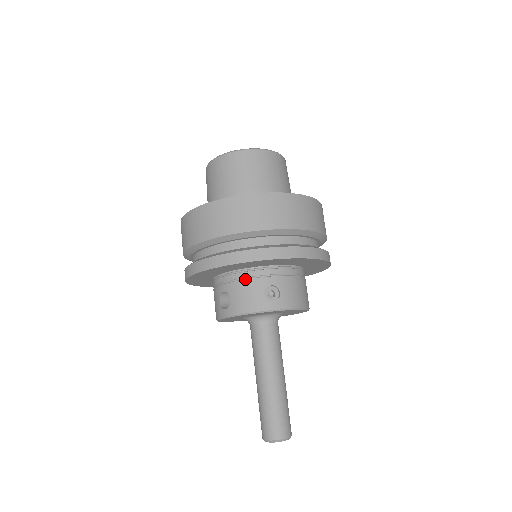
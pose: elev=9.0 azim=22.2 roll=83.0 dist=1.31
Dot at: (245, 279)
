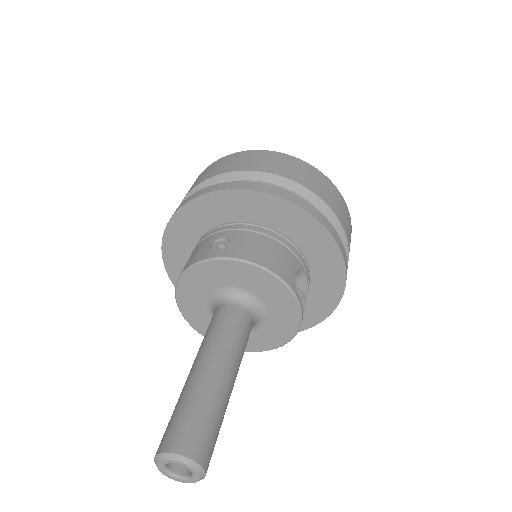
Dot at: (201, 241)
